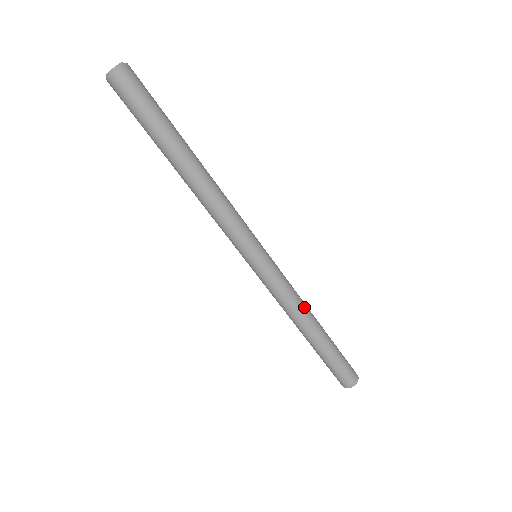
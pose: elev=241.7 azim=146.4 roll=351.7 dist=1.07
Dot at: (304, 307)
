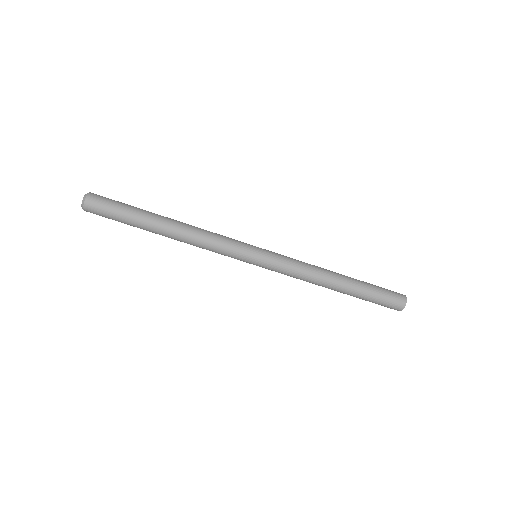
Dot at: (317, 273)
